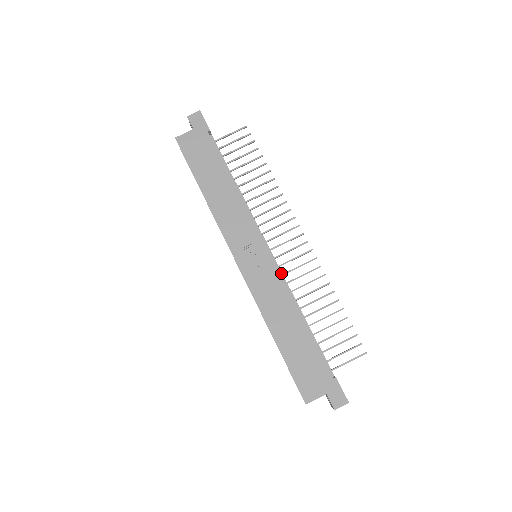
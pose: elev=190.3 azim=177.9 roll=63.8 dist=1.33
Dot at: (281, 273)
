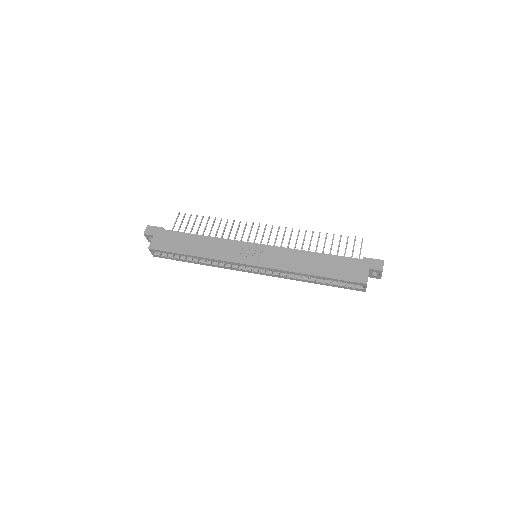
Dot at: occluded
